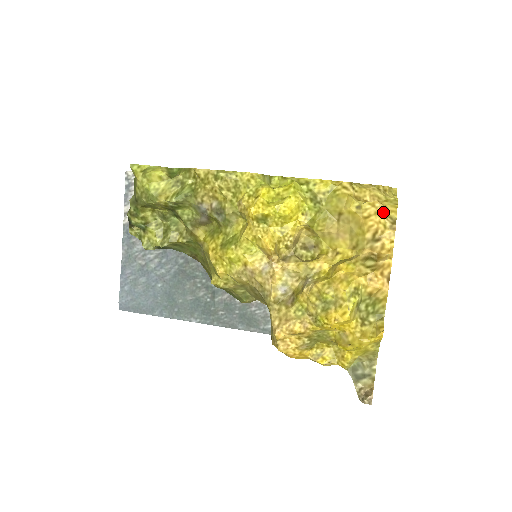
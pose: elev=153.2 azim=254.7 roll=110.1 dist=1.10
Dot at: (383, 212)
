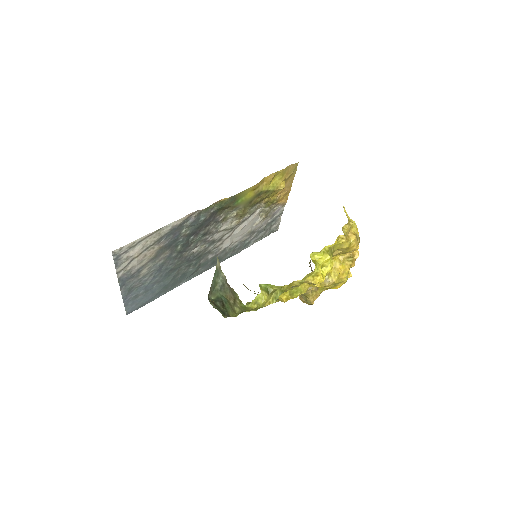
Dot at: (357, 239)
